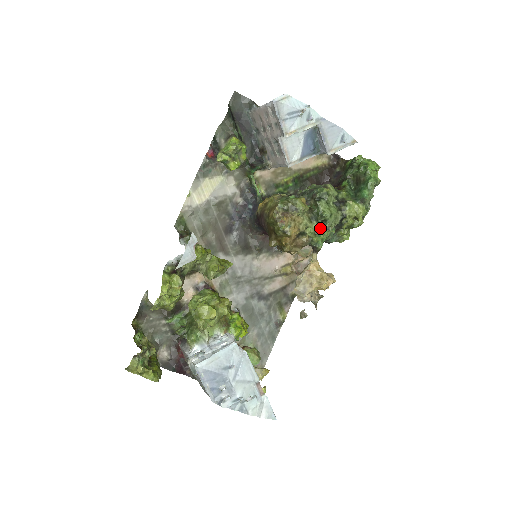
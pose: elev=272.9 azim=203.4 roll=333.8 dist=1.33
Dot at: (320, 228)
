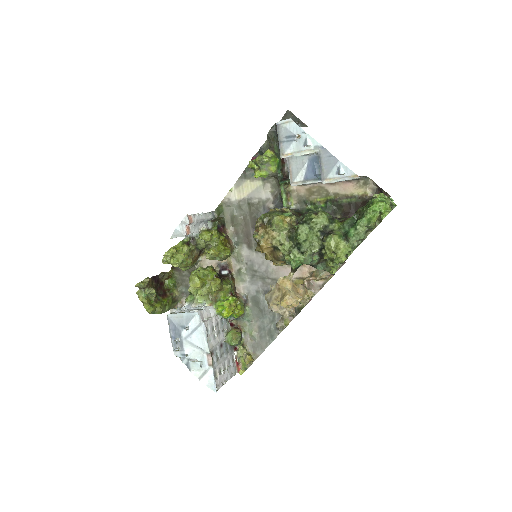
Dot at: (294, 249)
